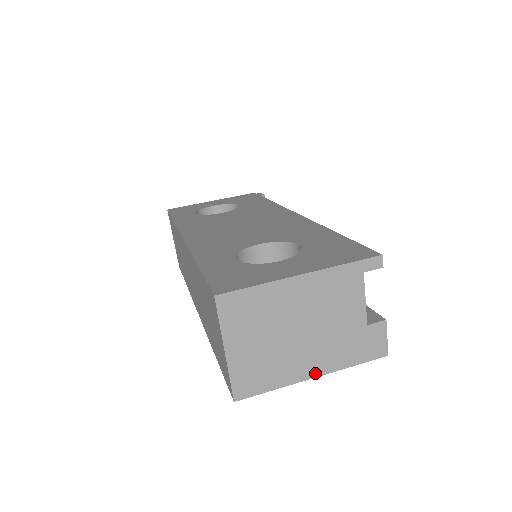
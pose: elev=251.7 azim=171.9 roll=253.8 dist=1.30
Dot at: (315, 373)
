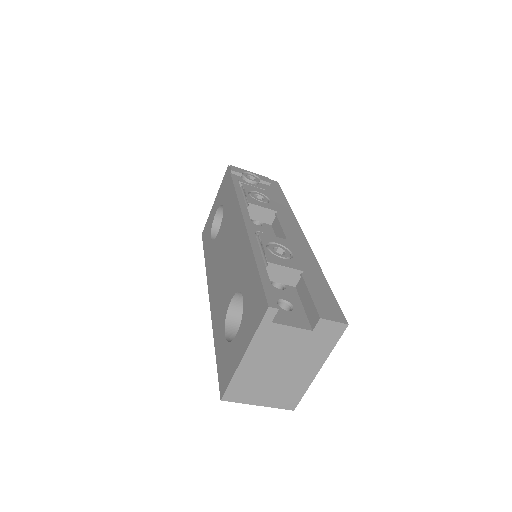
Dot at: (317, 369)
